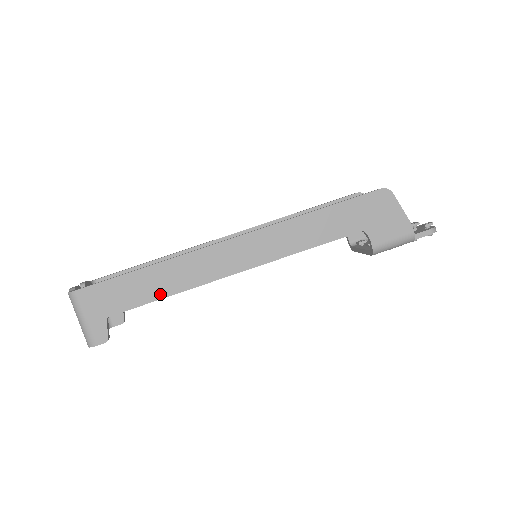
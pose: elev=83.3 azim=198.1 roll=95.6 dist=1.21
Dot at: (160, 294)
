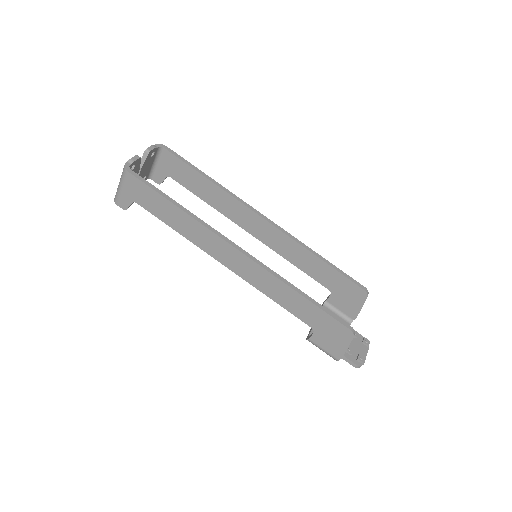
Dot at: (172, 225)
